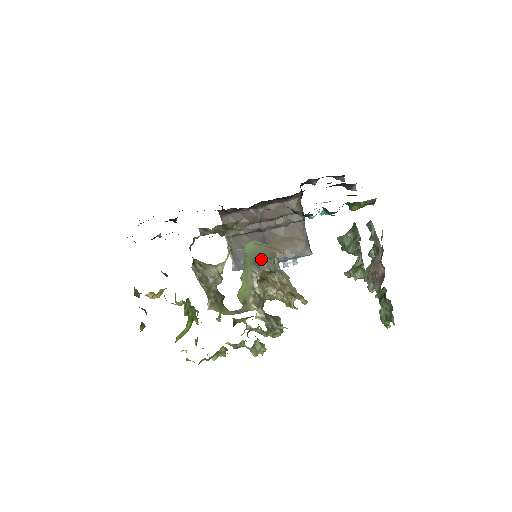
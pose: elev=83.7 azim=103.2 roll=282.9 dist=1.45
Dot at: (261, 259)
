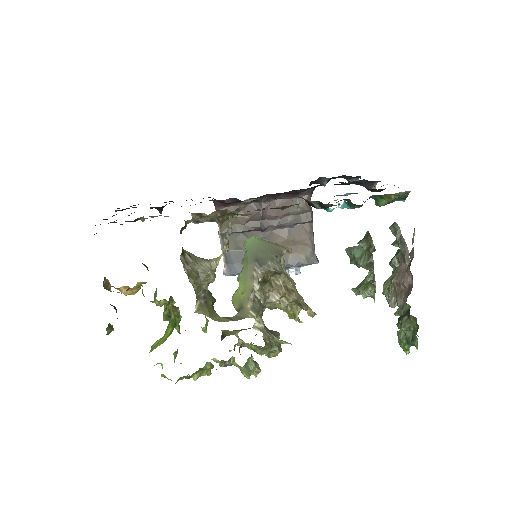
Dot at: (265, 256)
